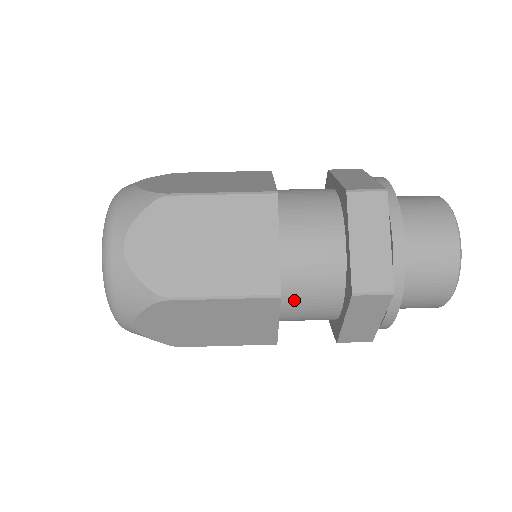
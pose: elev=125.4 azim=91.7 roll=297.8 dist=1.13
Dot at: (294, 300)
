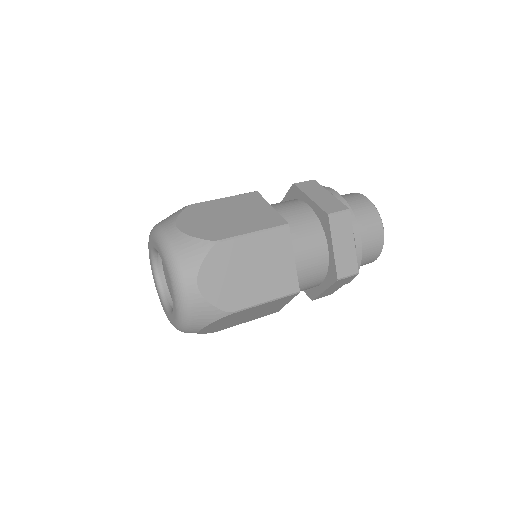
Dot at: occluded
